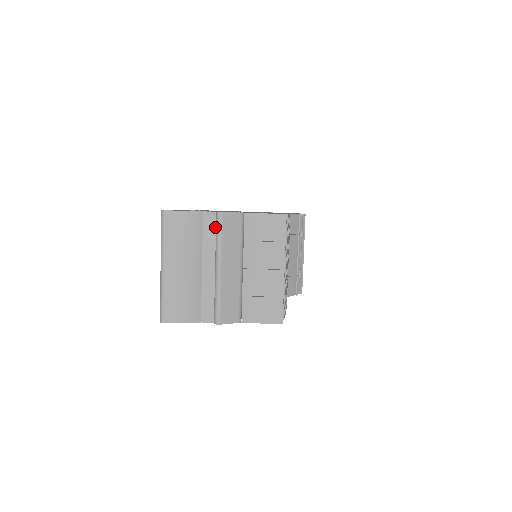
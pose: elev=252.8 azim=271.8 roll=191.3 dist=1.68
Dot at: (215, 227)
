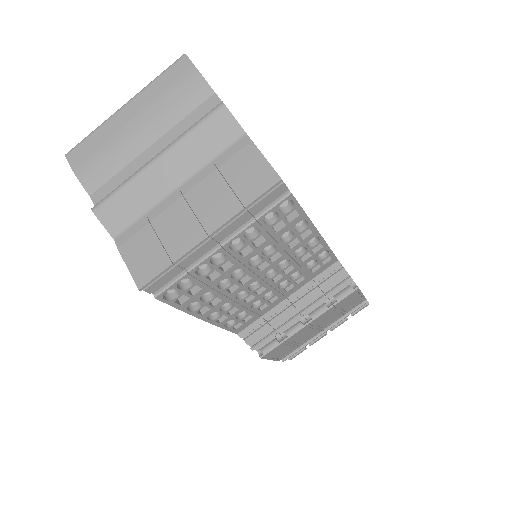
Dot at: occluded
